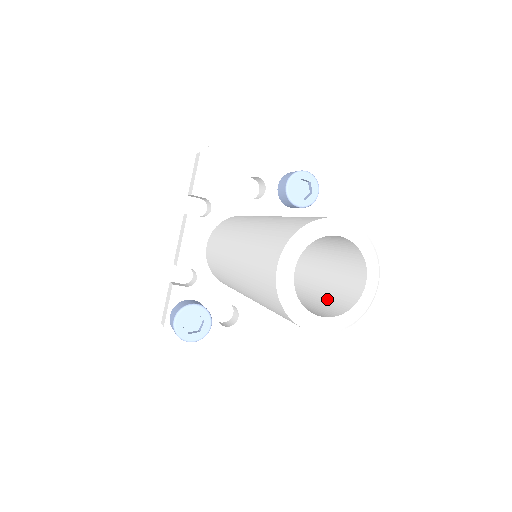
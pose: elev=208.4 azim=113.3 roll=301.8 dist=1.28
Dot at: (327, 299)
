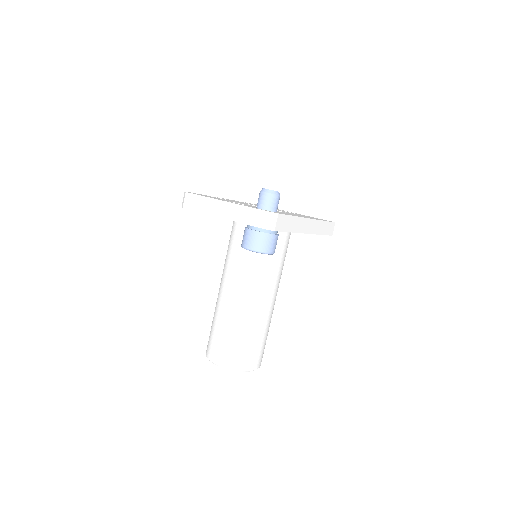
Dot at: occluded
